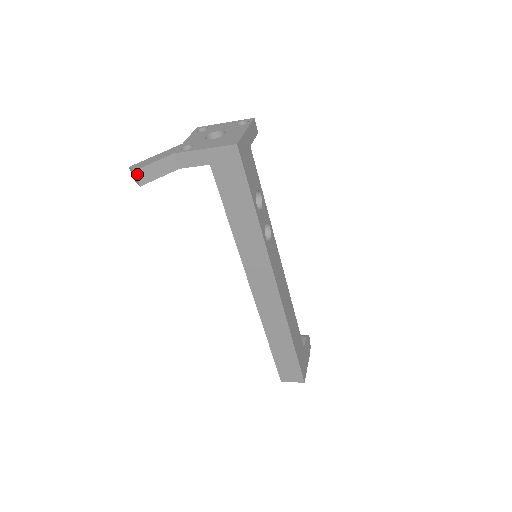
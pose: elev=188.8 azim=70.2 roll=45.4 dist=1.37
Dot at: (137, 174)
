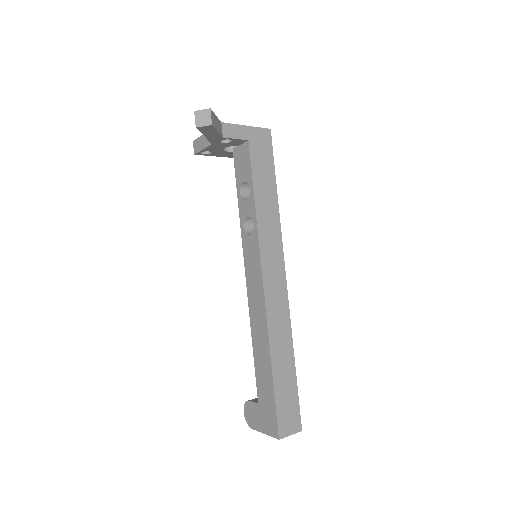
Dot at: (211, 113)
